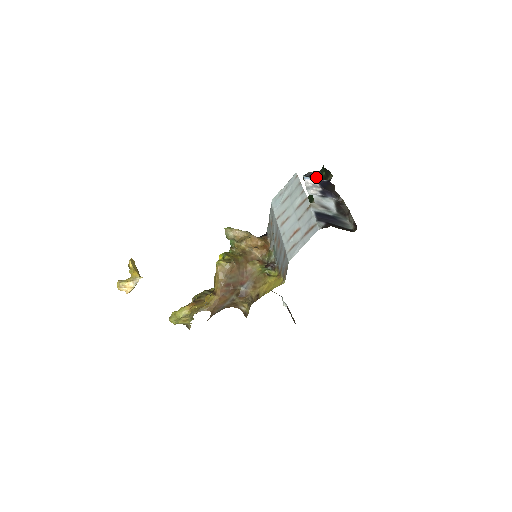
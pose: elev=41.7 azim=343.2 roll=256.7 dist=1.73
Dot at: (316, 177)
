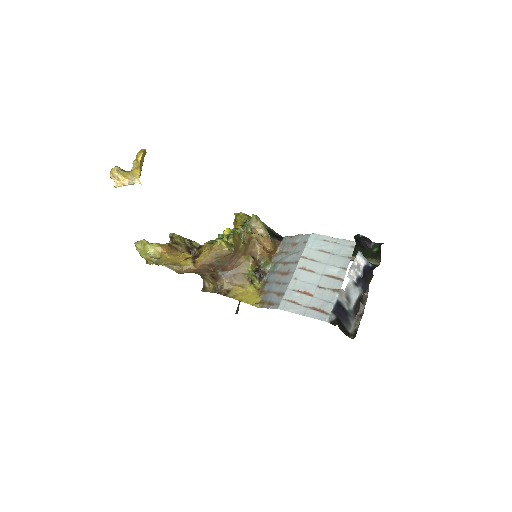
Dot at: (366, 245)
